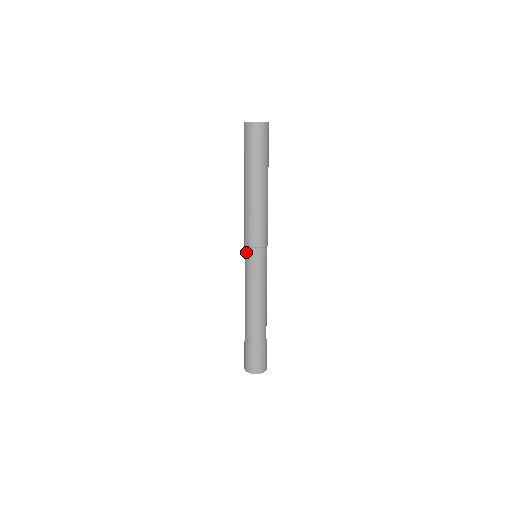
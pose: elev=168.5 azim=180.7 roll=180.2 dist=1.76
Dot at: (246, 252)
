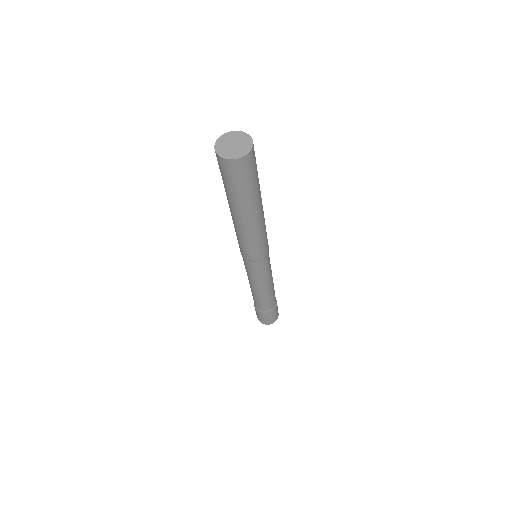
Dot at: (255, 265)
